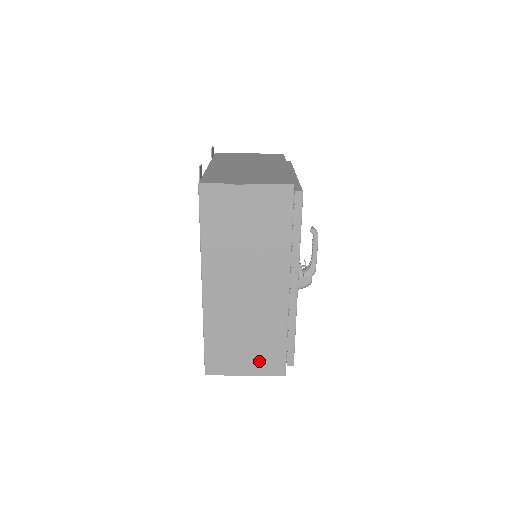
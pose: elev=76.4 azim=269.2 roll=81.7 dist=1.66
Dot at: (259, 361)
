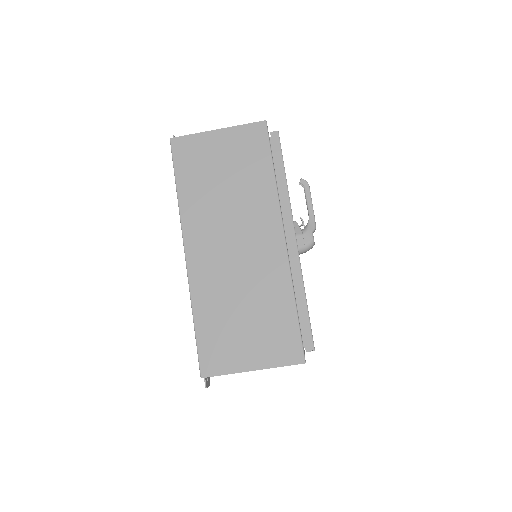
Dot at: (267, 344)
